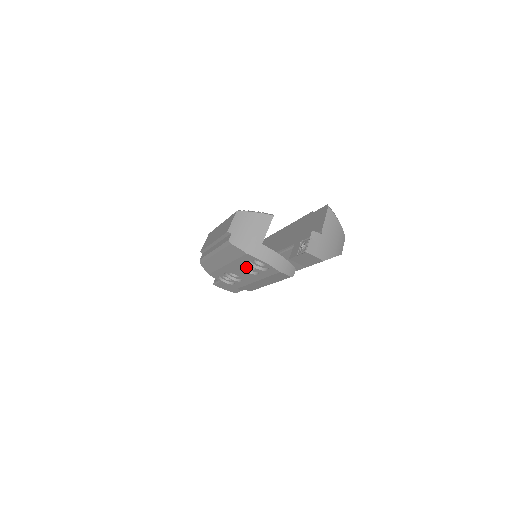
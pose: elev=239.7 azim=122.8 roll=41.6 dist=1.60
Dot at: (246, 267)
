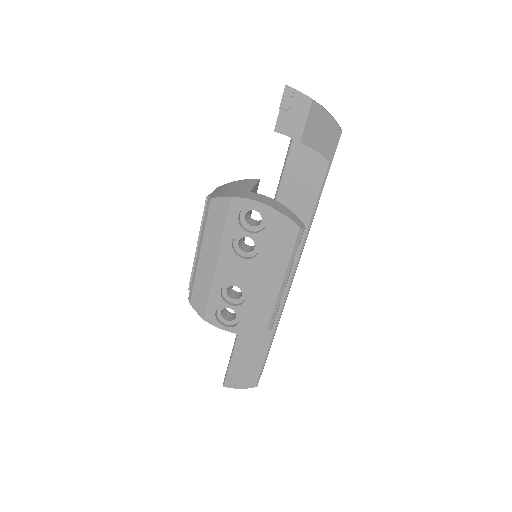
Dot at: (242, 251)
